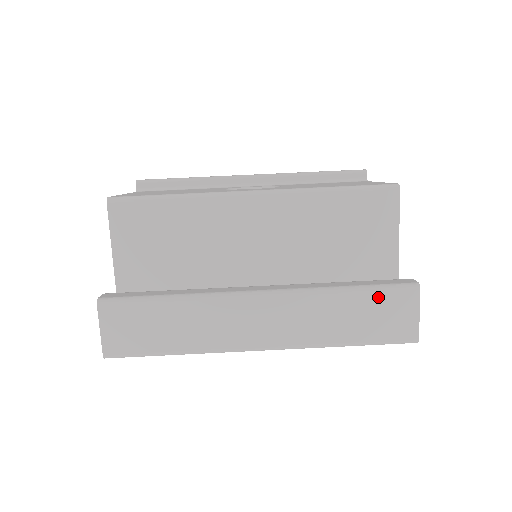
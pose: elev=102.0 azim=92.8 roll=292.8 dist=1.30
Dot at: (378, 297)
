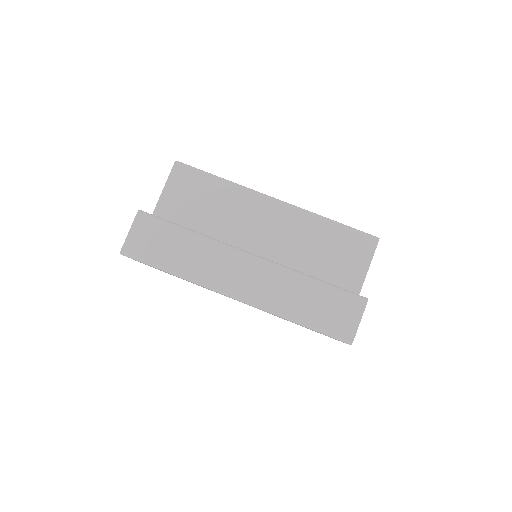
Dot at: (335, 295)
